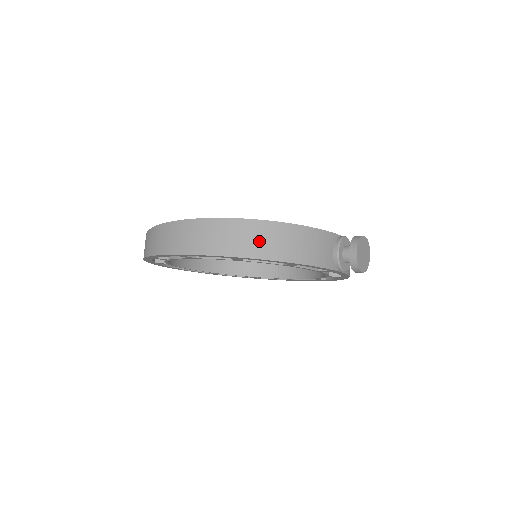
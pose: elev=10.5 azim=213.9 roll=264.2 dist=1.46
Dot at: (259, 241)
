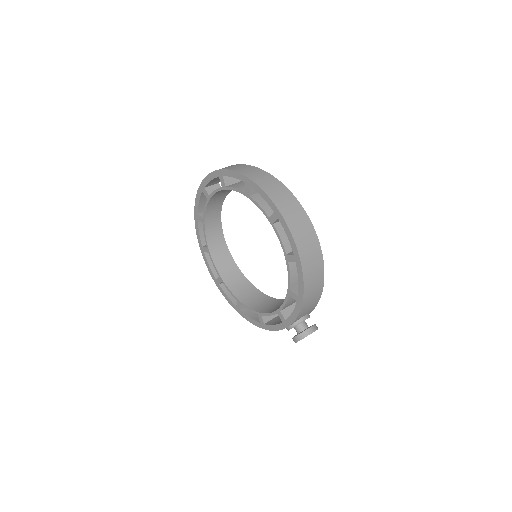
Dot at: (313, 270)
